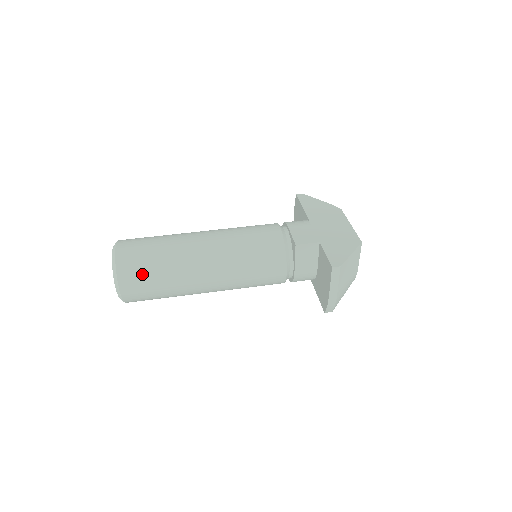
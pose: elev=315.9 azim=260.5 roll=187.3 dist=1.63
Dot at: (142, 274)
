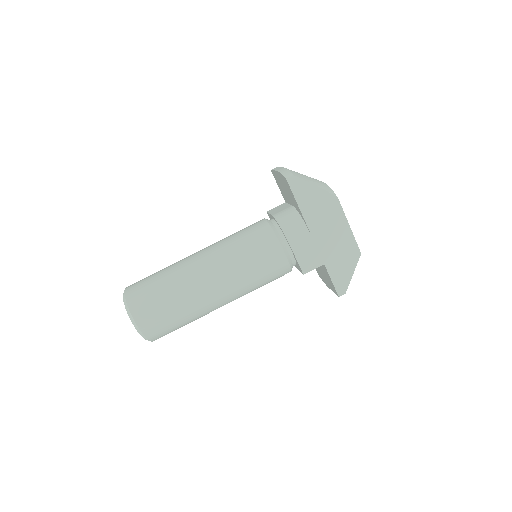
Dot at: (172, 331)
